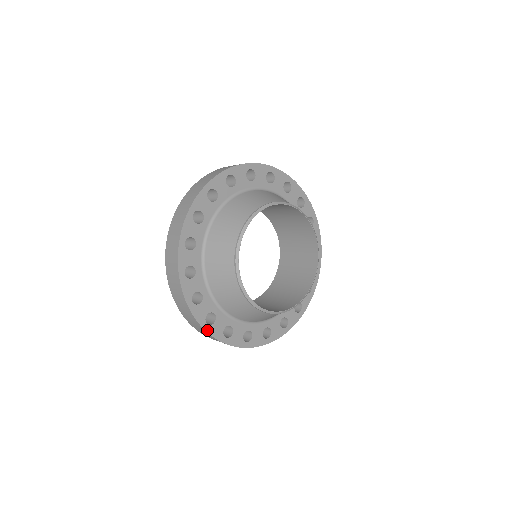
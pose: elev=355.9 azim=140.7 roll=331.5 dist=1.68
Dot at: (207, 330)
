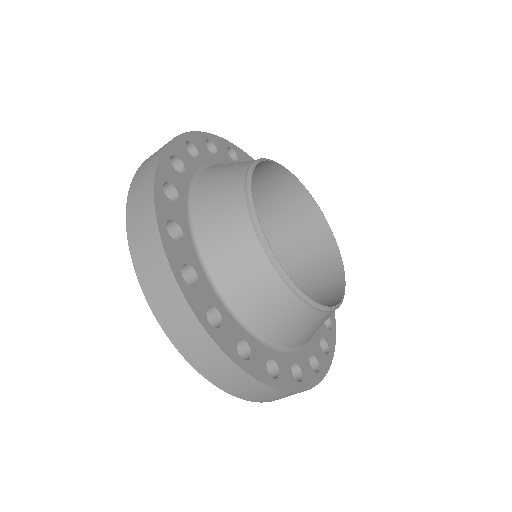
Dot at: (156, 189)
